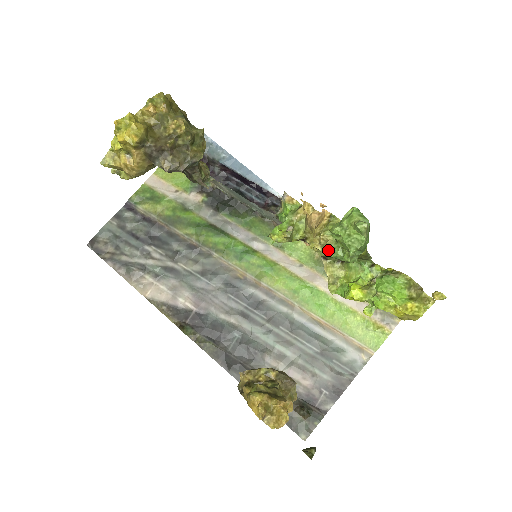
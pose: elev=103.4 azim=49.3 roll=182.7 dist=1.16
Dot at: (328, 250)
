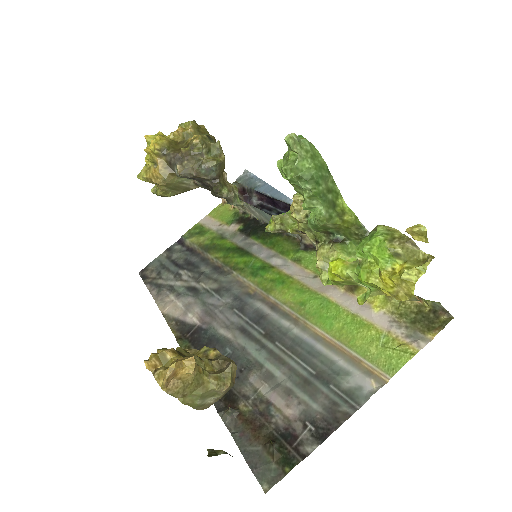
Dot at: (305, 218)
